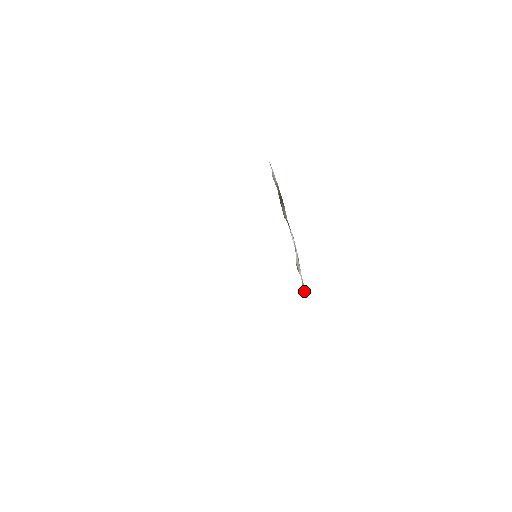
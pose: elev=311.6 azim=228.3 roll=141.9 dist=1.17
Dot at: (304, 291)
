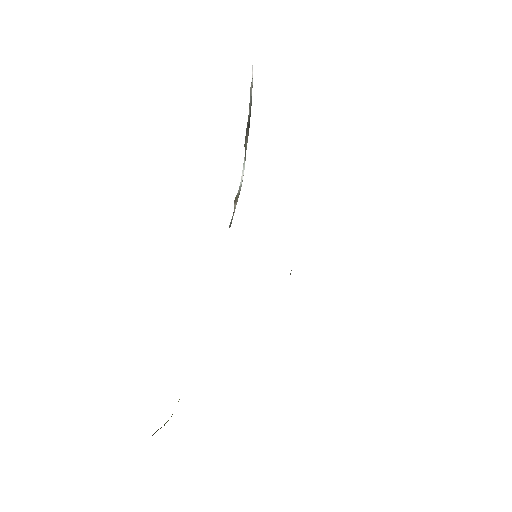
Dot at: (231, 222)
